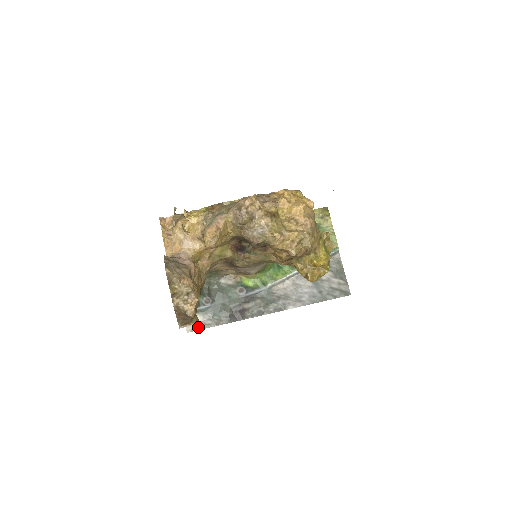
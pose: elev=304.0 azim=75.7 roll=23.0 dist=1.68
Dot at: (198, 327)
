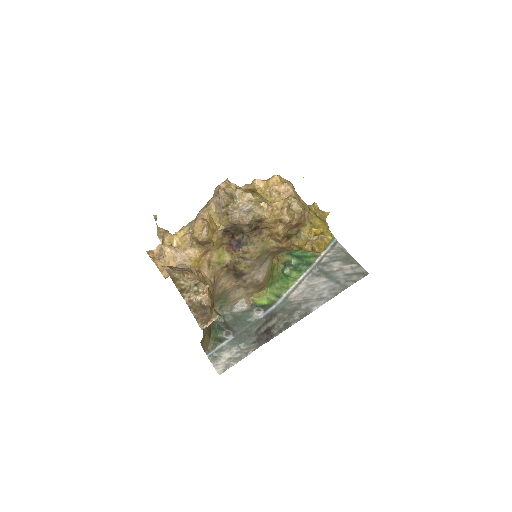
Dot at: (229, 364)
